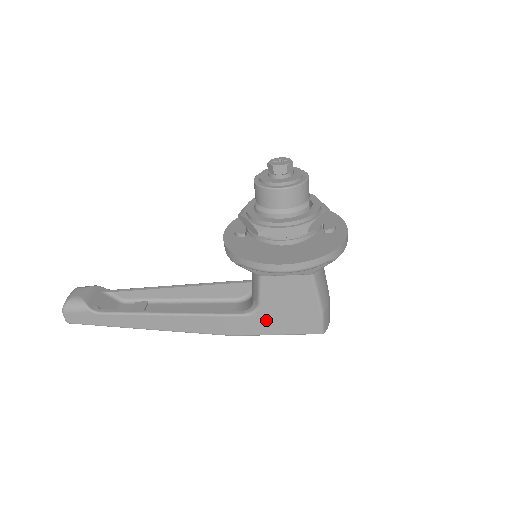
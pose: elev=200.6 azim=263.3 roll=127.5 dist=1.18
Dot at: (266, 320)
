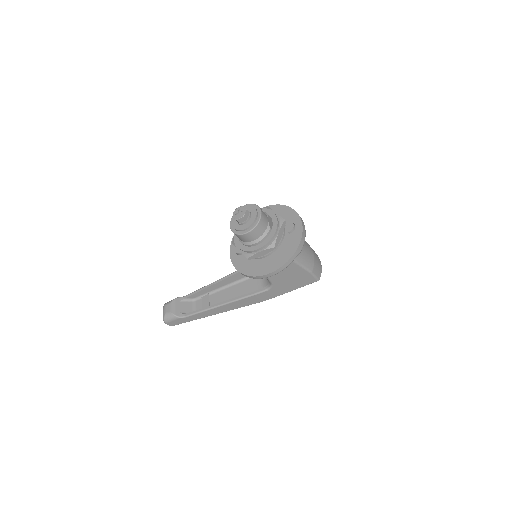
Dot at: (280, 288)
